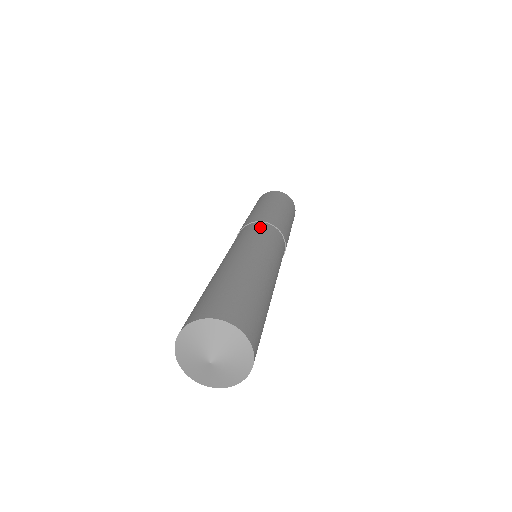
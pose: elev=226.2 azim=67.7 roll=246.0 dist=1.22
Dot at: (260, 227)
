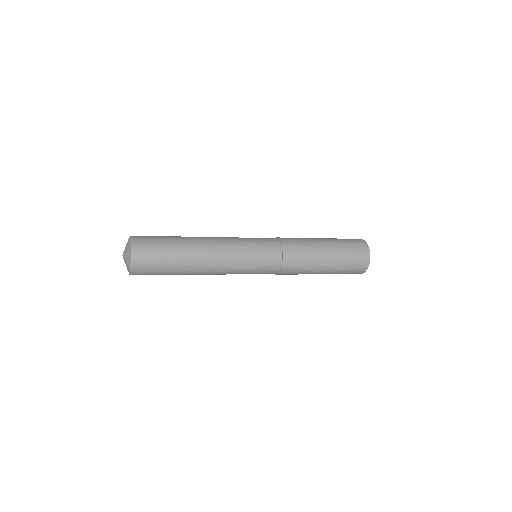
Dot at: occluded
